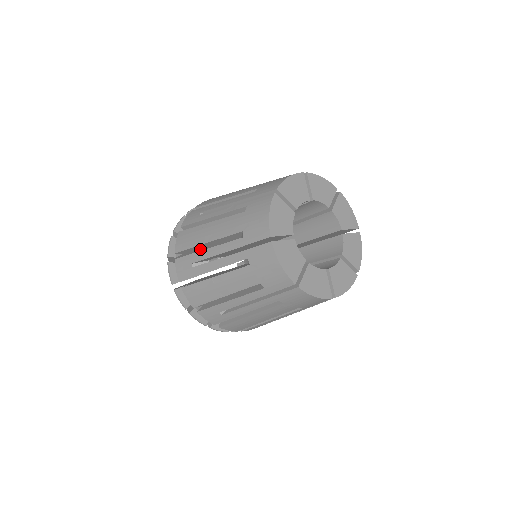
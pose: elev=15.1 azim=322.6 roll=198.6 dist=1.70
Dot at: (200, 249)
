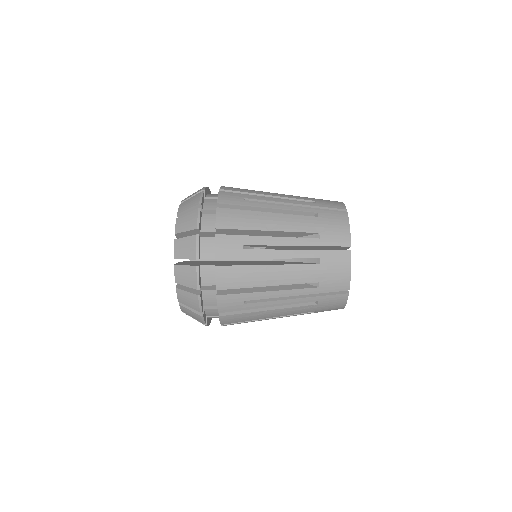
Dot at: (244, 233)
